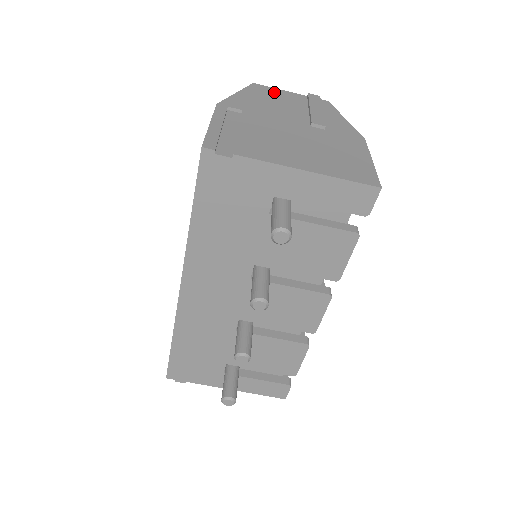
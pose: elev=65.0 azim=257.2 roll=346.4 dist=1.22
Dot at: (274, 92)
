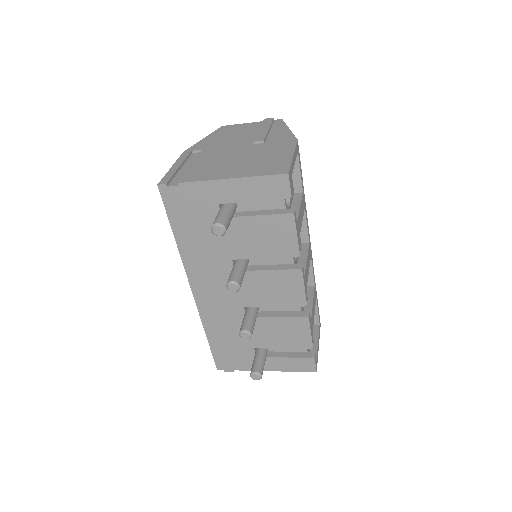
Dot at: (236, 127)
